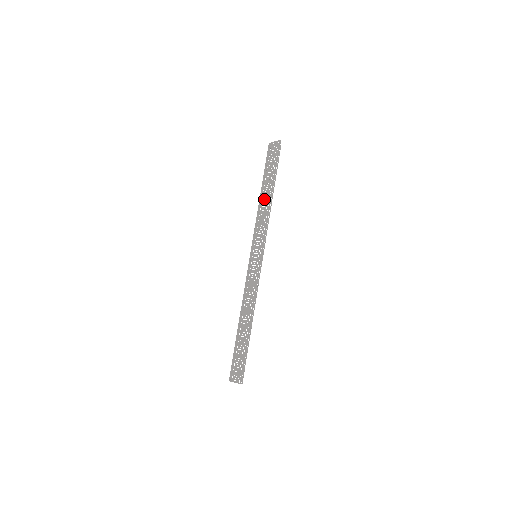
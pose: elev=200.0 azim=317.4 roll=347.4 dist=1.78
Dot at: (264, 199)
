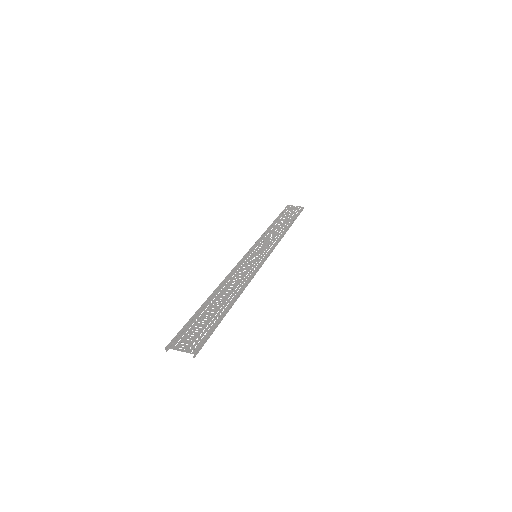
Dot at: (277, 227)
